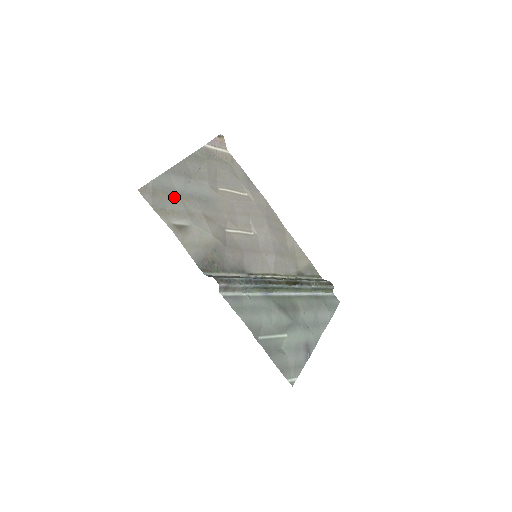
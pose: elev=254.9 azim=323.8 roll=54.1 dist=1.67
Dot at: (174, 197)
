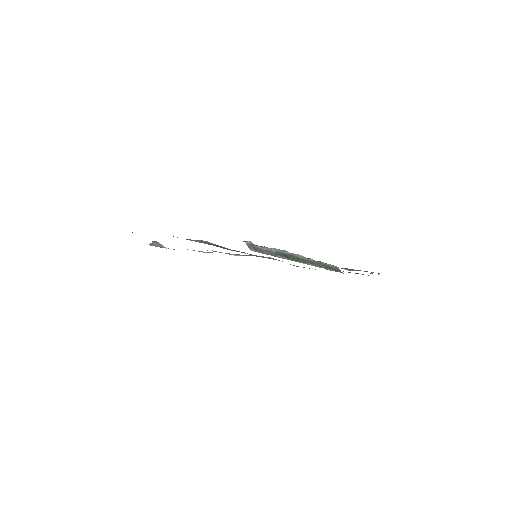
Dot at: occluded
